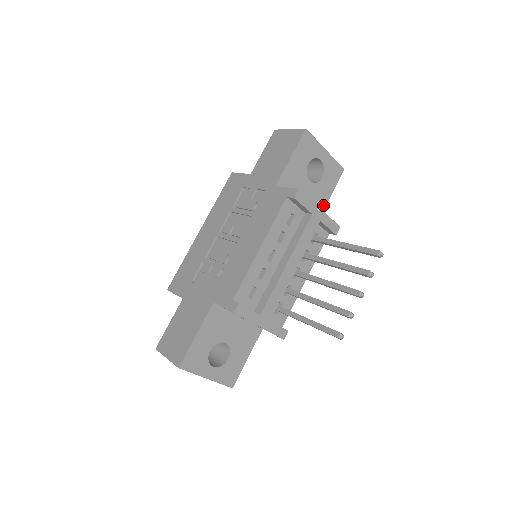
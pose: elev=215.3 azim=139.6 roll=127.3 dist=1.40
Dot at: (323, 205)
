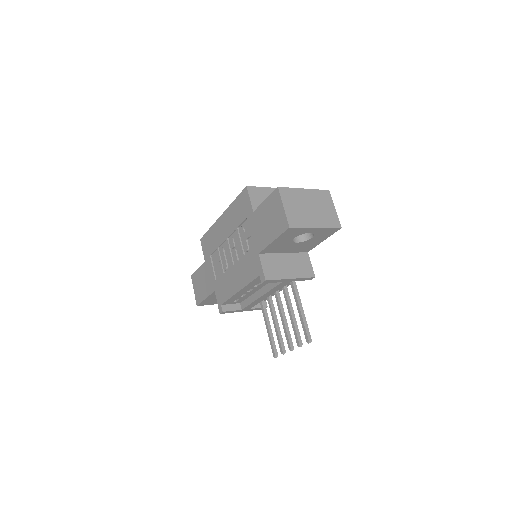
Dot at: (314, 245)
